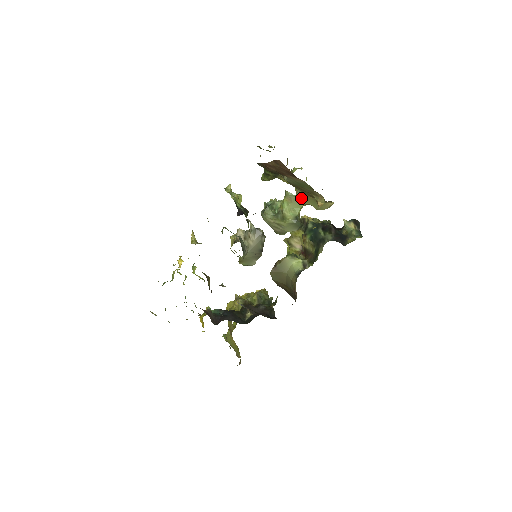
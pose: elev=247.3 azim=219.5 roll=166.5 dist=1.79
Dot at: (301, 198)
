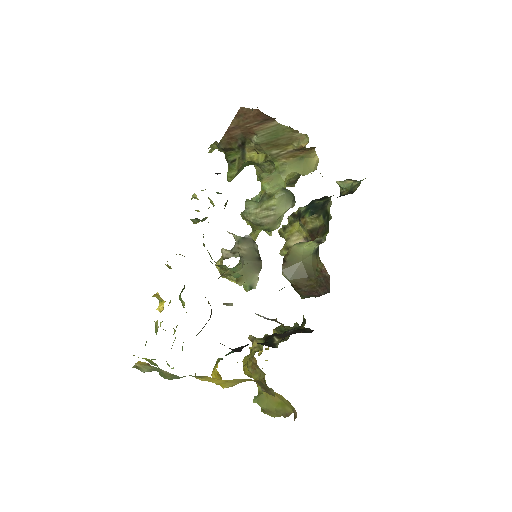
Dot at: (280, 169)
